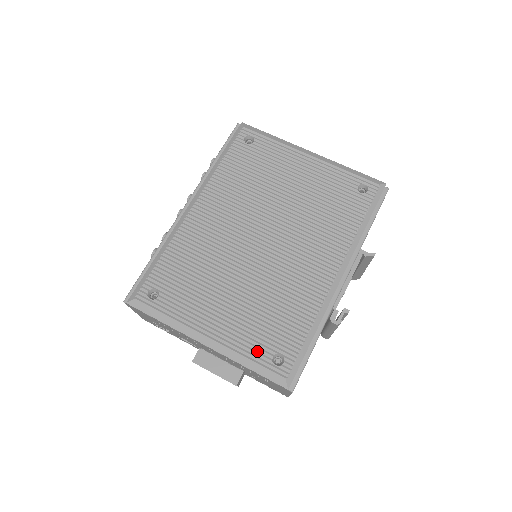
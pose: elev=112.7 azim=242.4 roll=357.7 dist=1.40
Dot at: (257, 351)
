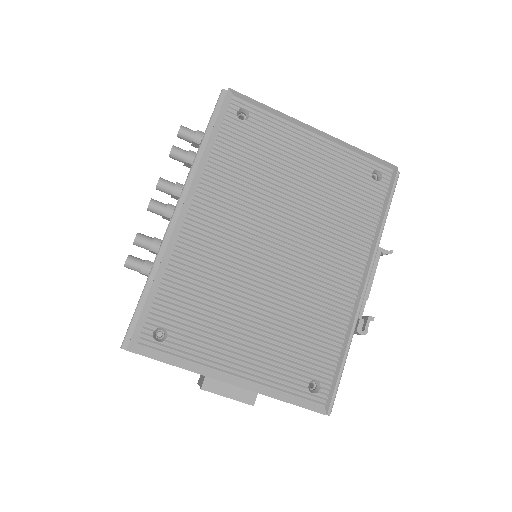
Dot at: (291, 382)
